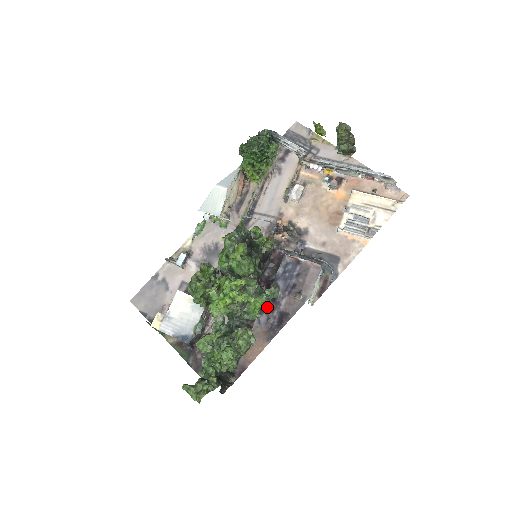
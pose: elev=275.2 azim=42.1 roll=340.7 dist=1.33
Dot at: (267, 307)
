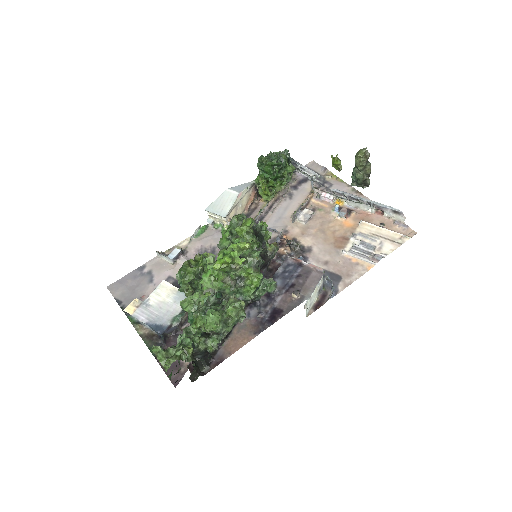
Dot at: (260, 301)
